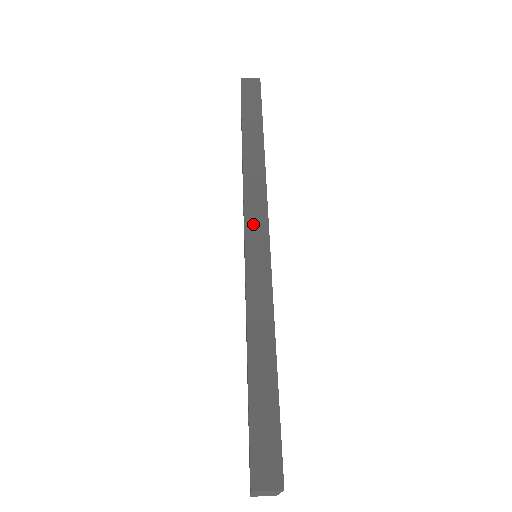
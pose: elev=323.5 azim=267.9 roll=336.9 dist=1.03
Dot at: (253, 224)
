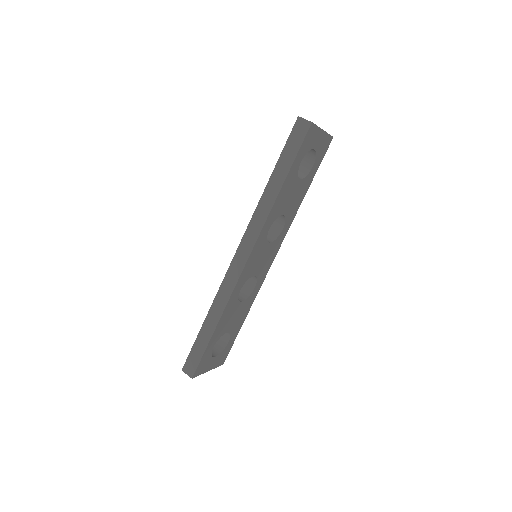
Dot at: (241, 251)
